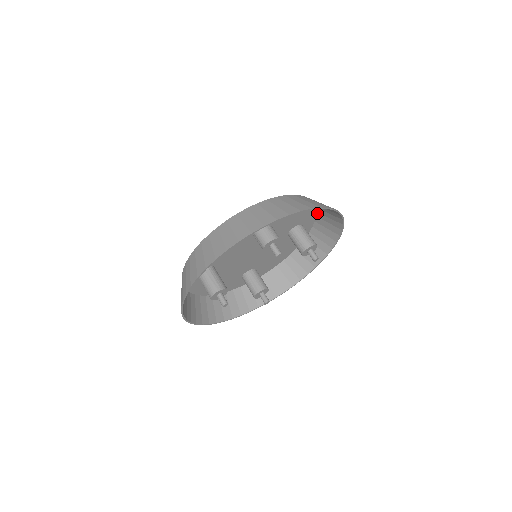
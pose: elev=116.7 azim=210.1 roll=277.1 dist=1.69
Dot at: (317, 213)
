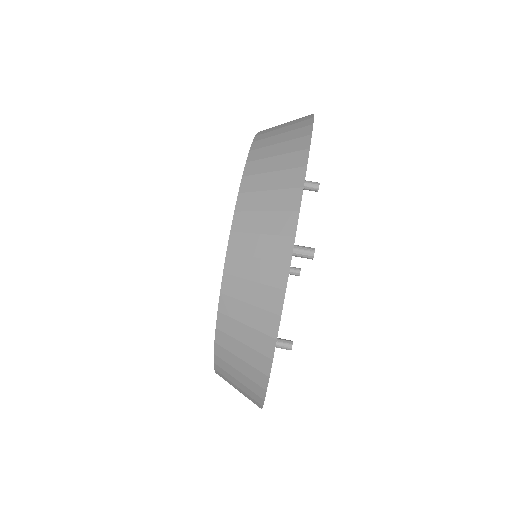
Dot at: occluded
